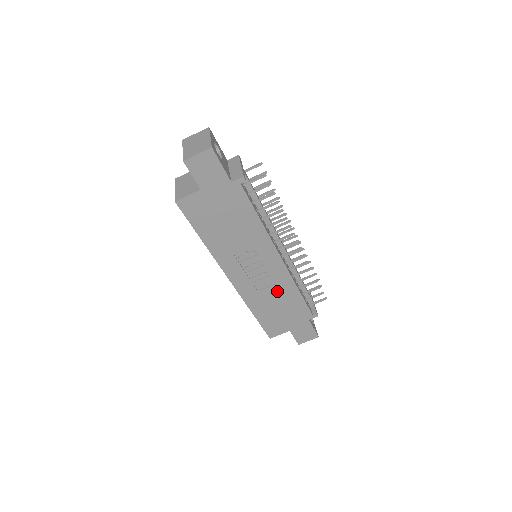
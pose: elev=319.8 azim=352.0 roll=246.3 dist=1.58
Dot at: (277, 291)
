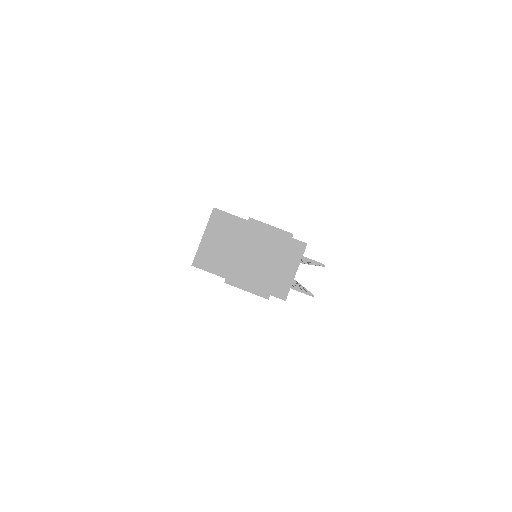
Dot at: occluded
